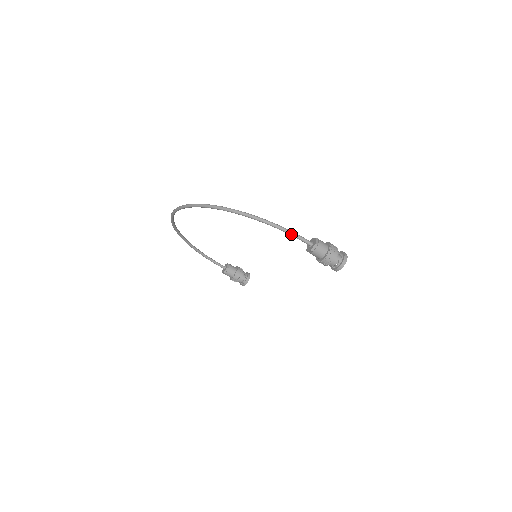
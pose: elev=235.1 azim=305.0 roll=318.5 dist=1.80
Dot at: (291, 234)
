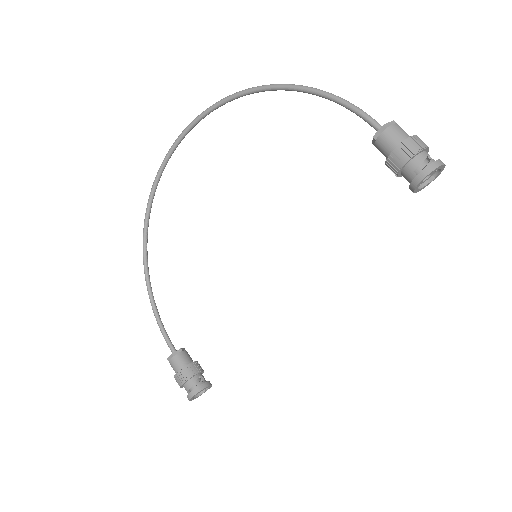
Dot at: (353, 106)
